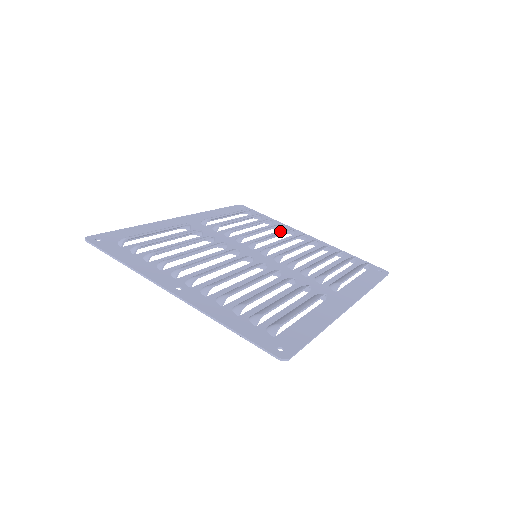
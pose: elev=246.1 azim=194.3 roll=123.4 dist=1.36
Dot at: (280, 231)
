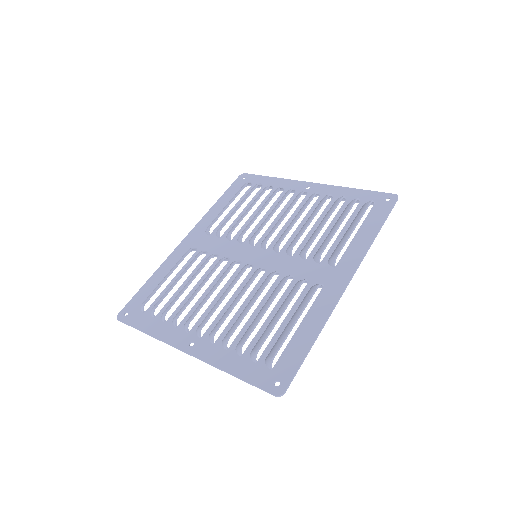
Dot at: (281, 195)
